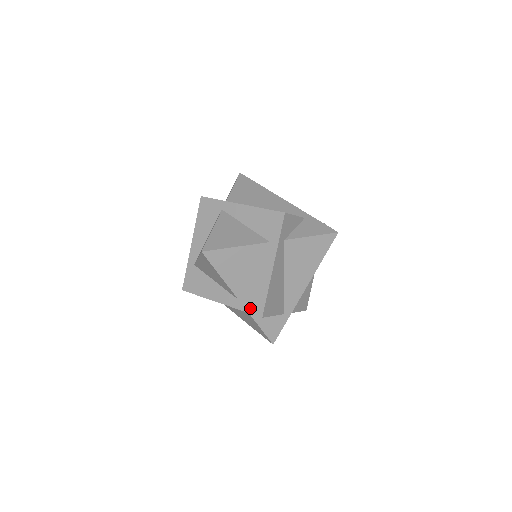
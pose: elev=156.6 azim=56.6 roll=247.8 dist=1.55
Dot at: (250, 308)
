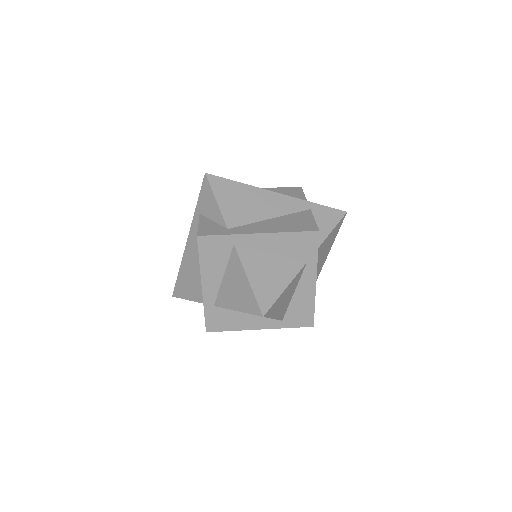
Dot at: (298, 323)
